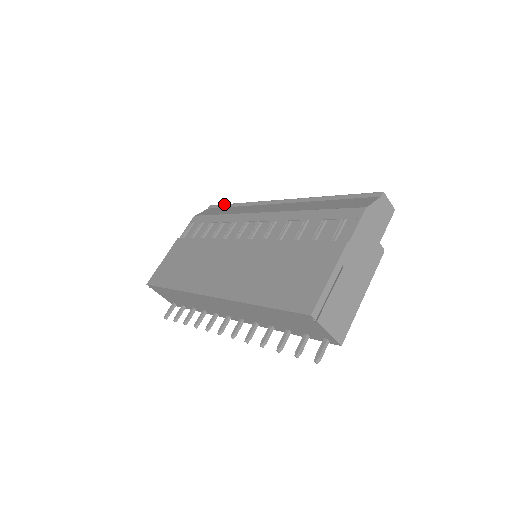
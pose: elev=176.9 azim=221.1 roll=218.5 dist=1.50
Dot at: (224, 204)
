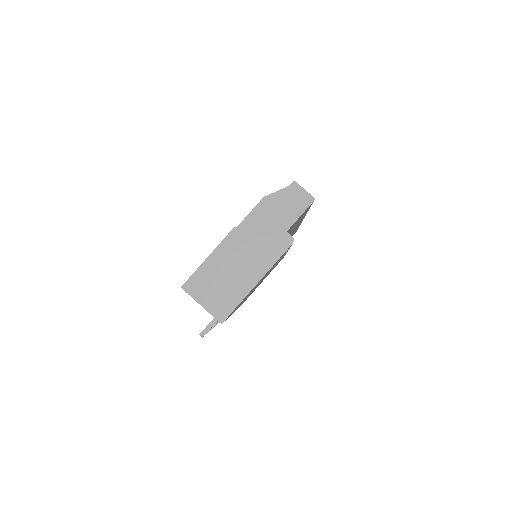
Dot at: occluded
